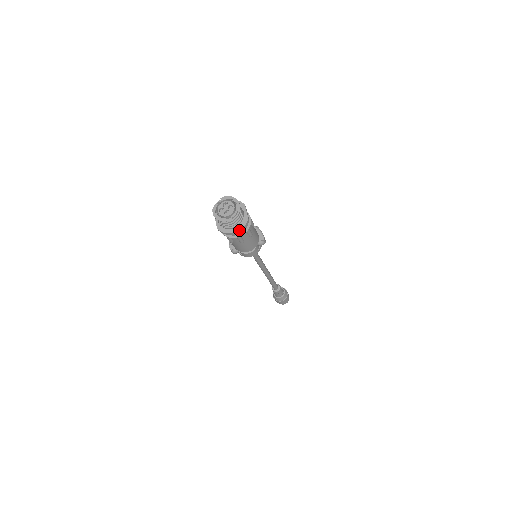
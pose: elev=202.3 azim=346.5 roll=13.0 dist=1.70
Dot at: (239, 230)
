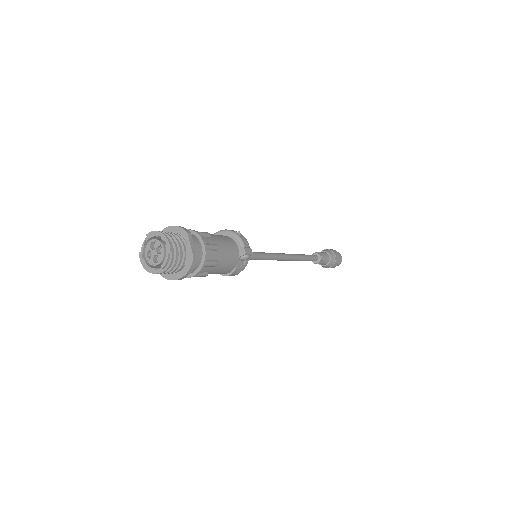
Dot at: (184, 275)
